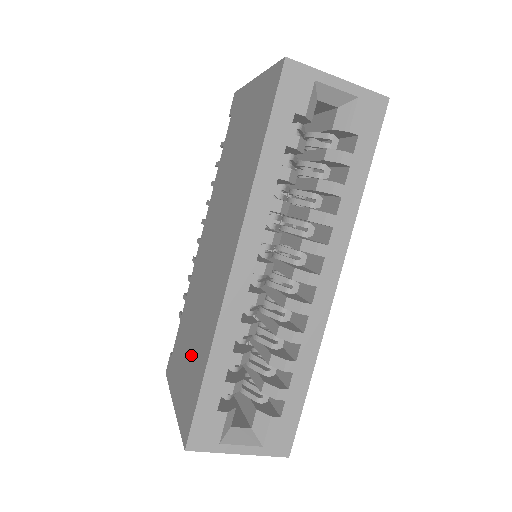
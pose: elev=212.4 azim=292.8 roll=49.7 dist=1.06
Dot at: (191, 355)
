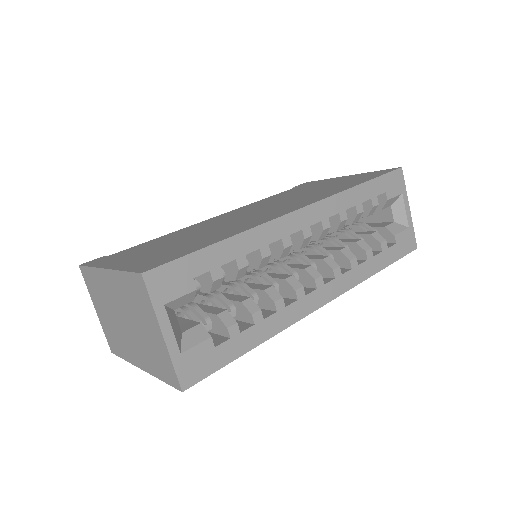
Dot at: (178, 244)
